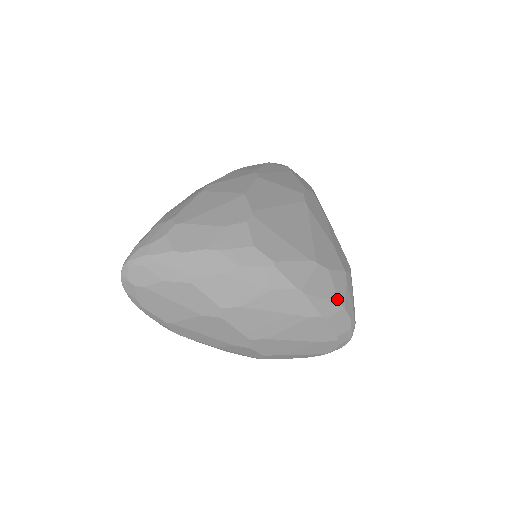
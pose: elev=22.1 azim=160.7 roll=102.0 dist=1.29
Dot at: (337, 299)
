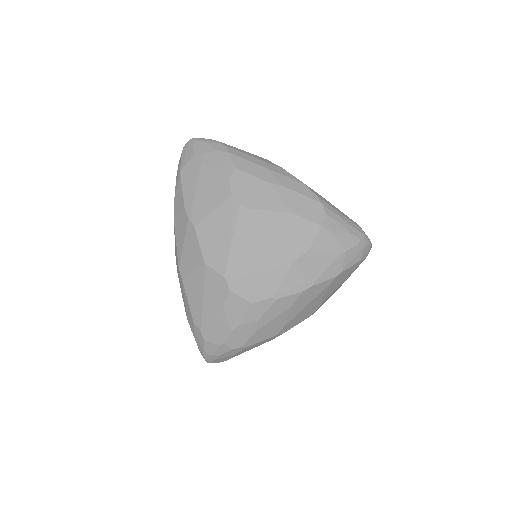
Dot at: (335, 255)
